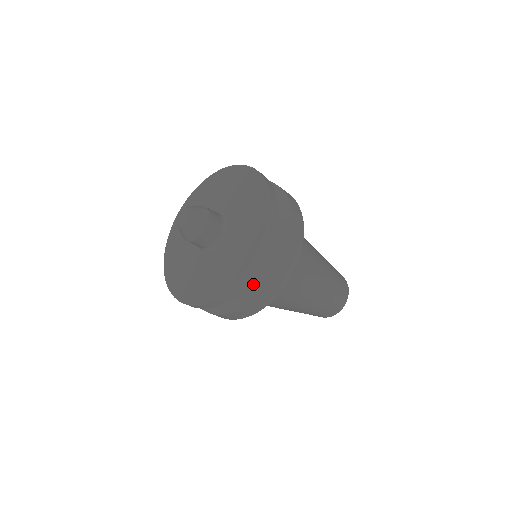
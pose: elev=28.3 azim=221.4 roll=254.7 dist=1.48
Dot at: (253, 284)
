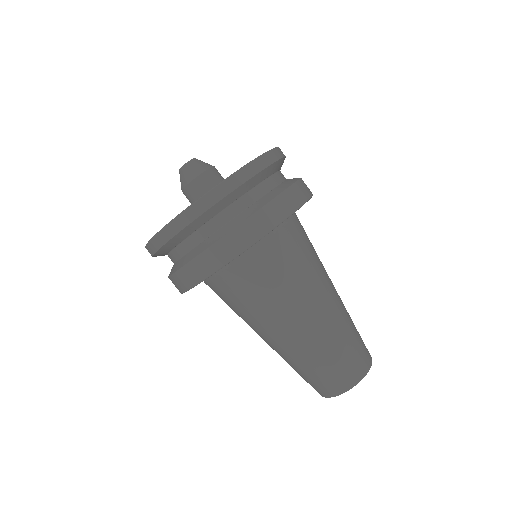
Dot at: (216, 231)
